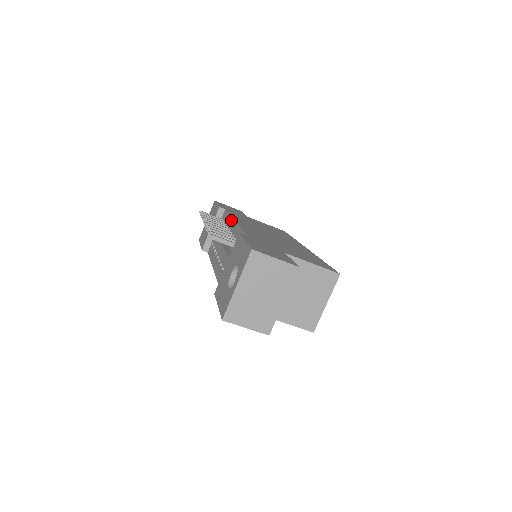
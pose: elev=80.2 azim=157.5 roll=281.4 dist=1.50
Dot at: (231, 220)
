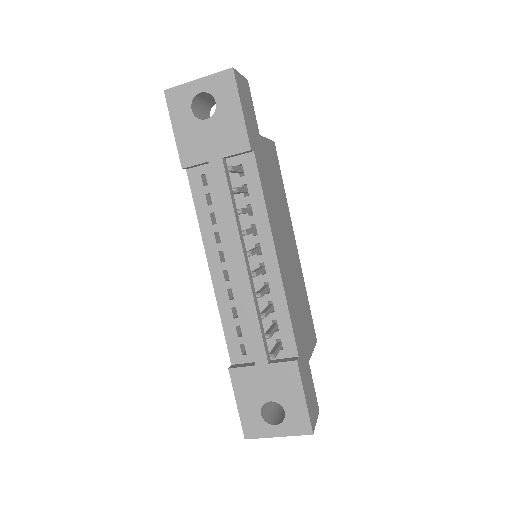
Dot at: (269, 237)
